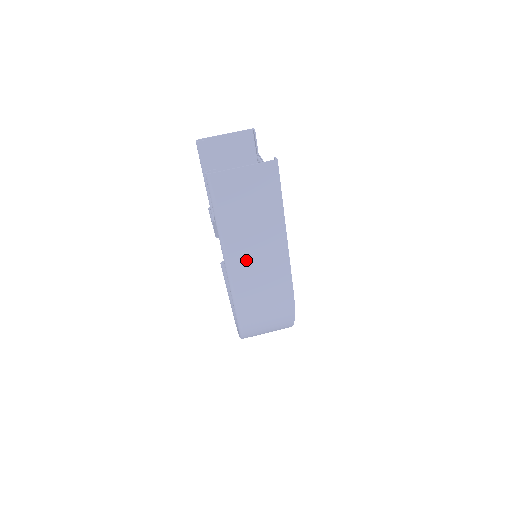
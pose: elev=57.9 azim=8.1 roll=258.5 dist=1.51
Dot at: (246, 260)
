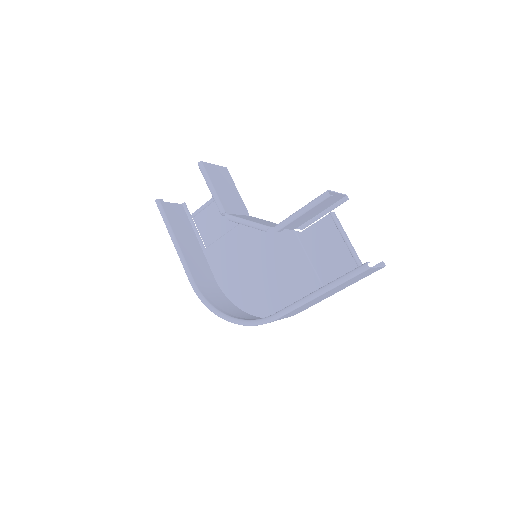
Dot at: (313, 301)
